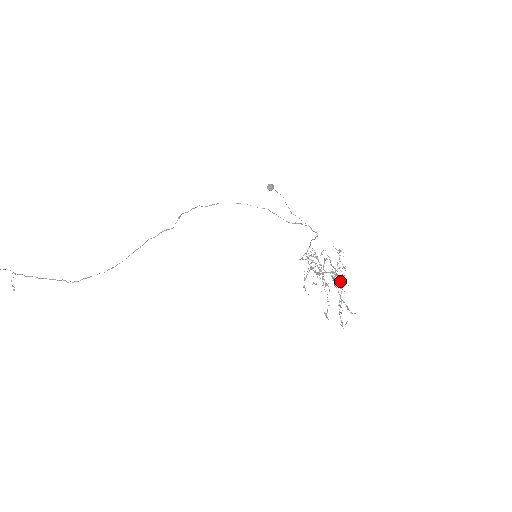
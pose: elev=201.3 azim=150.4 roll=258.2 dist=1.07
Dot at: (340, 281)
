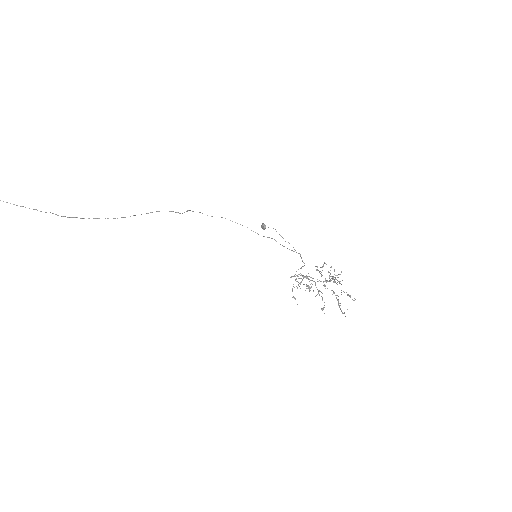
Dot at: occluded
